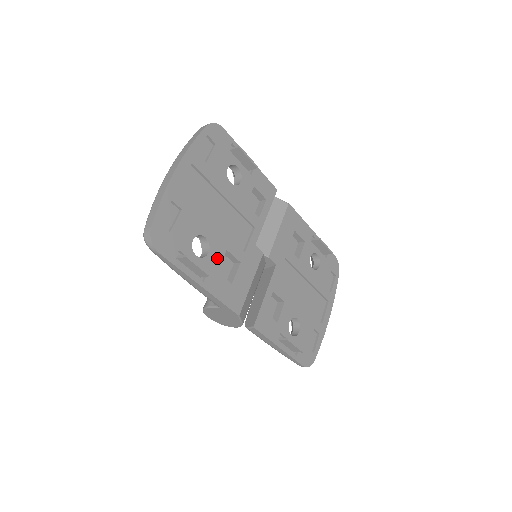
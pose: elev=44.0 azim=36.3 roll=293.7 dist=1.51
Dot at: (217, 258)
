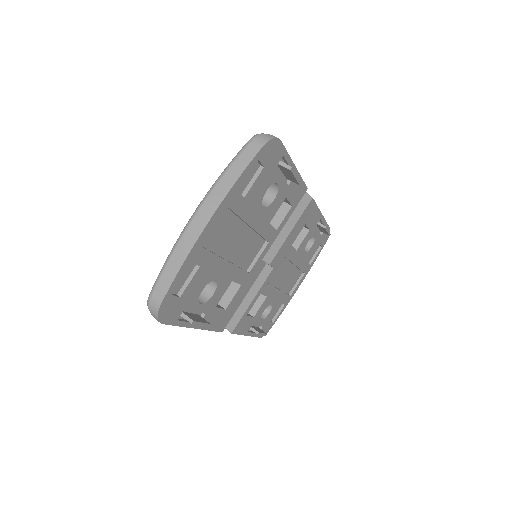
Dot at: (220, 294)
